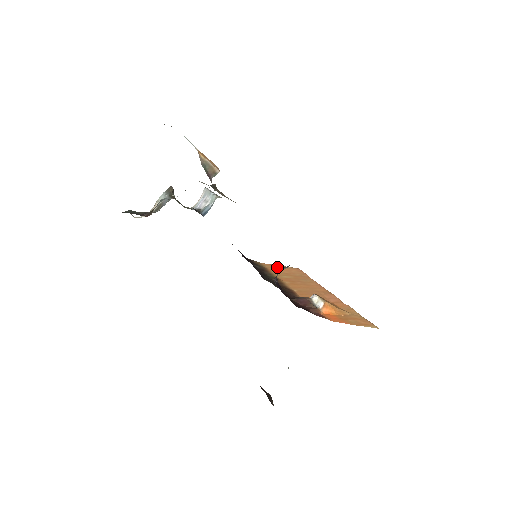
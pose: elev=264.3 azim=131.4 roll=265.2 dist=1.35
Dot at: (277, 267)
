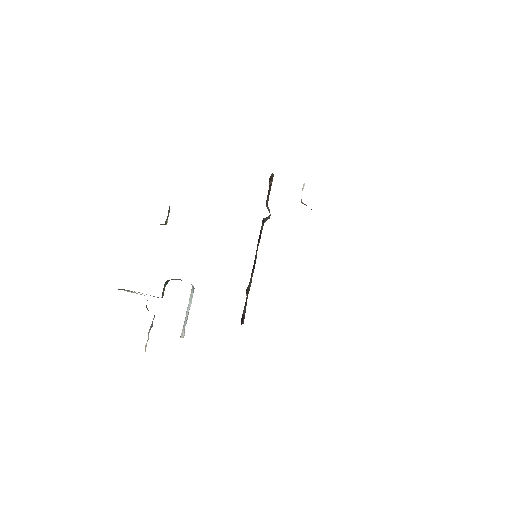
Dot at: occluded
